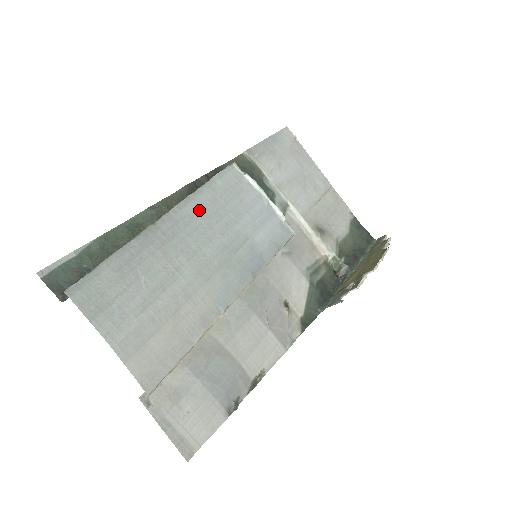
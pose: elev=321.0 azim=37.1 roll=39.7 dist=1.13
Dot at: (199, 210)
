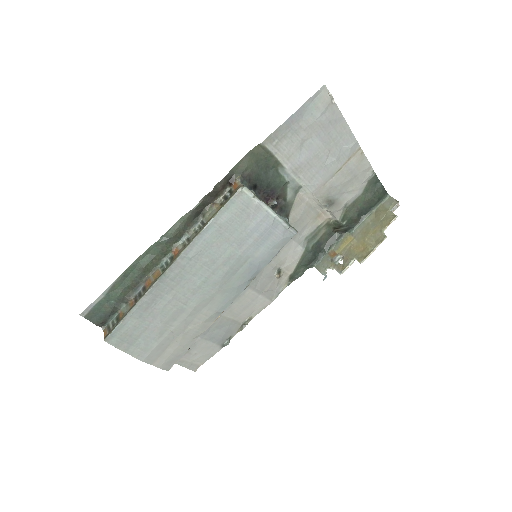
Dot at: (204, 250)
